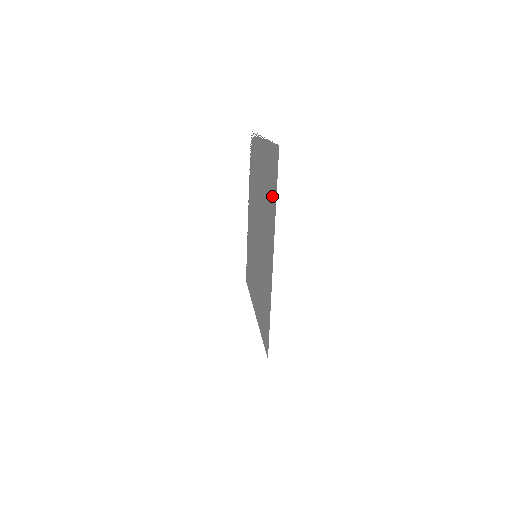
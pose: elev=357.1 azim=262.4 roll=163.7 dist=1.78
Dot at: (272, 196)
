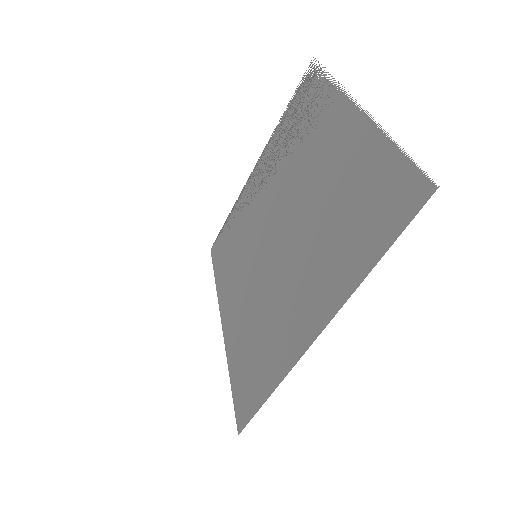
Dot at: (361, 239)
